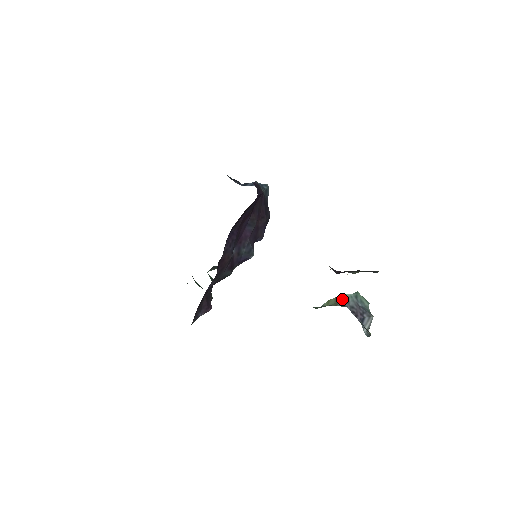
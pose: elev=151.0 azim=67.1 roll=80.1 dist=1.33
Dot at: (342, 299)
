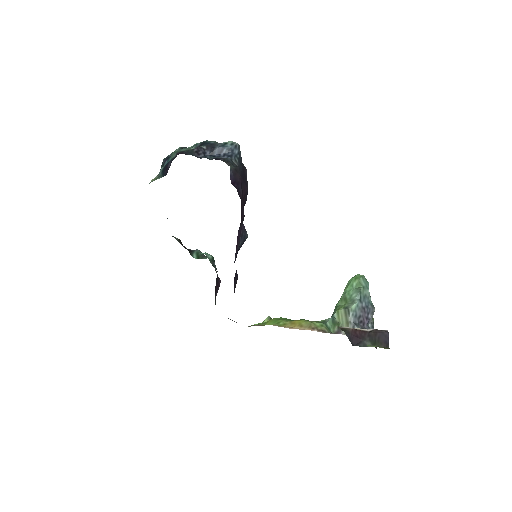
Dot at: (351, 316)
